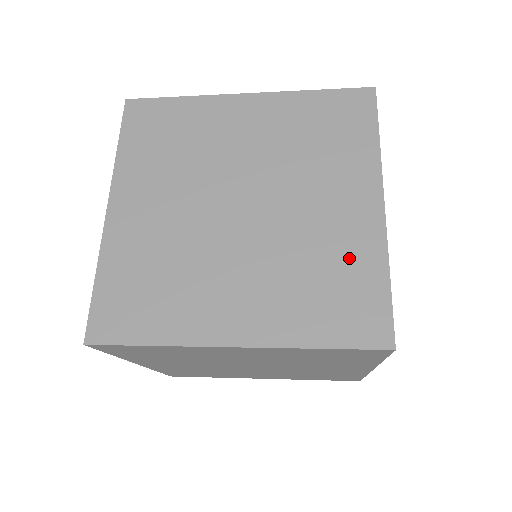
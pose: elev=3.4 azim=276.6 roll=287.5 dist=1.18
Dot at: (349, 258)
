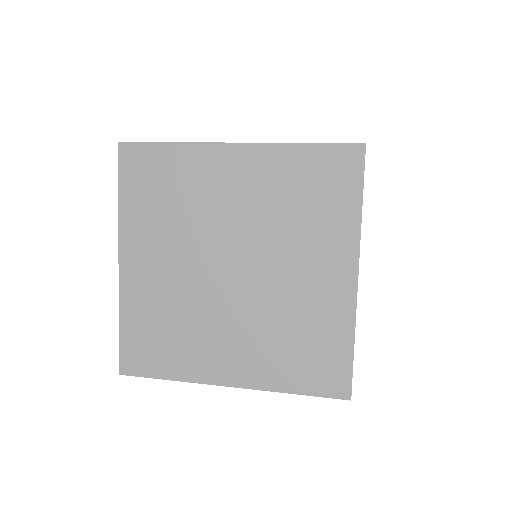
Dot at: (322, 324)
